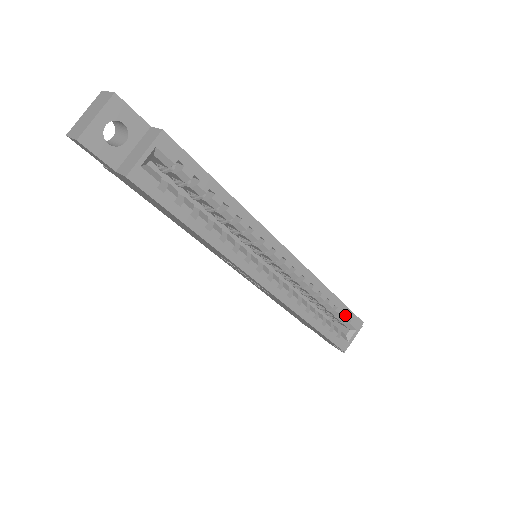
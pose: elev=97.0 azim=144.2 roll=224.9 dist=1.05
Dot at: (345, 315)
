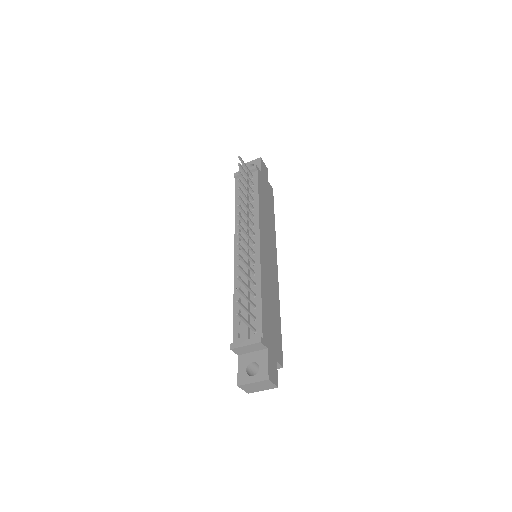
Dot at: occluded
